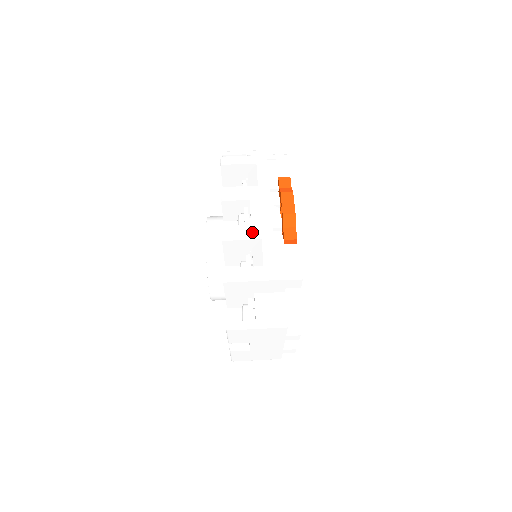
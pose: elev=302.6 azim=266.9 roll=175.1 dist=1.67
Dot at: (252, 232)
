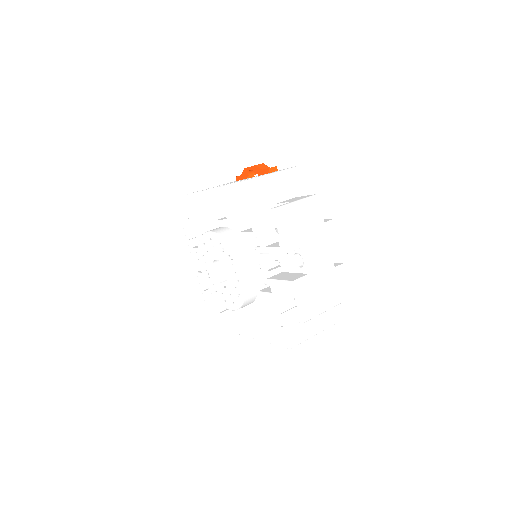
Dot at: occluded
